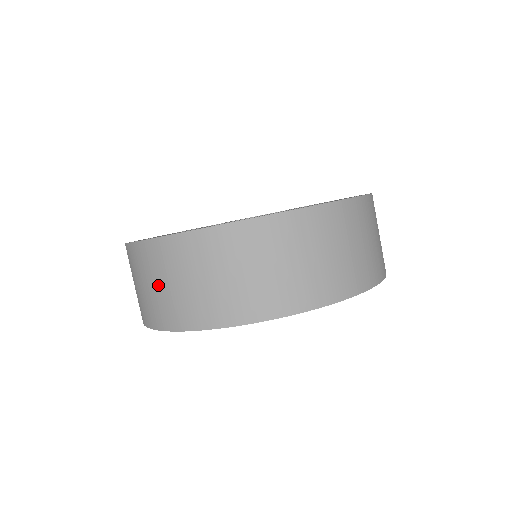
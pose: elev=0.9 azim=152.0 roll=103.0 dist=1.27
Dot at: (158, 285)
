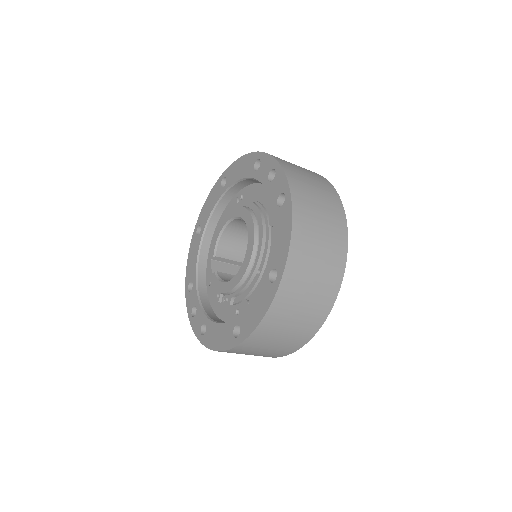
Dot at: occluded
